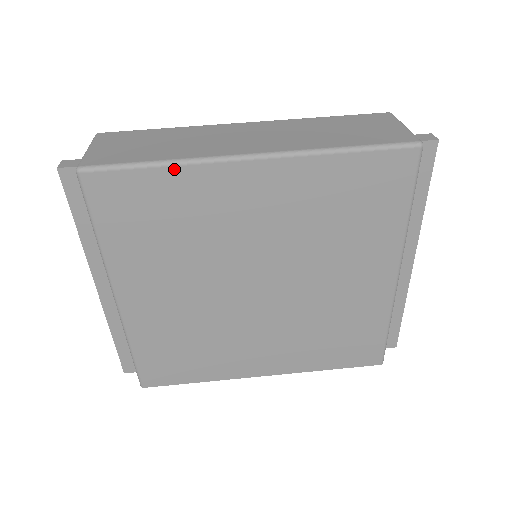
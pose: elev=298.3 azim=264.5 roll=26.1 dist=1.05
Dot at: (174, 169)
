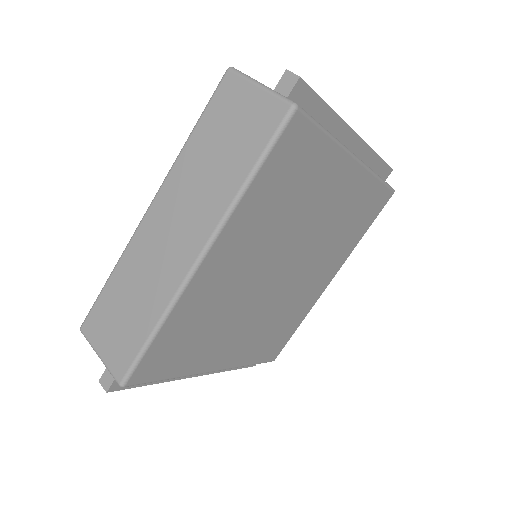
Dot at: (168, 321)
